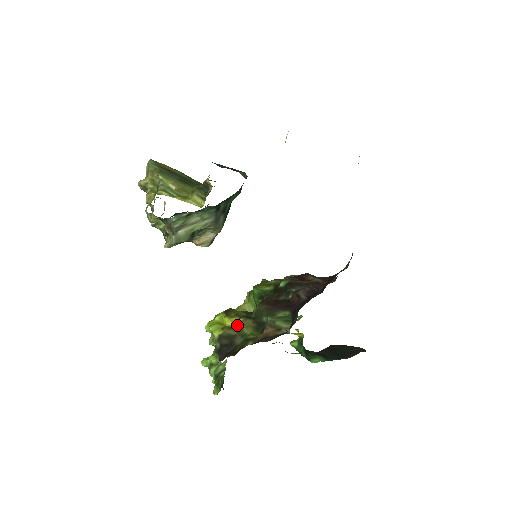
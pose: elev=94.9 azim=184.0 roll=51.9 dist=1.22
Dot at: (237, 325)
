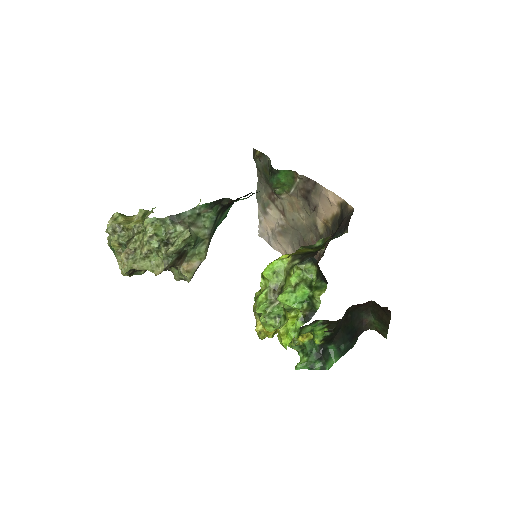
Dot at: (299, 251)
